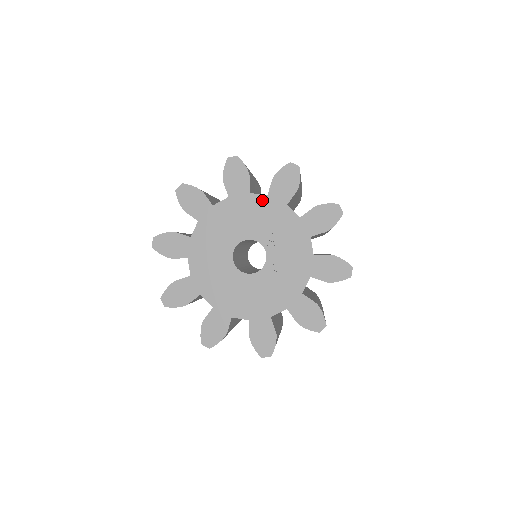
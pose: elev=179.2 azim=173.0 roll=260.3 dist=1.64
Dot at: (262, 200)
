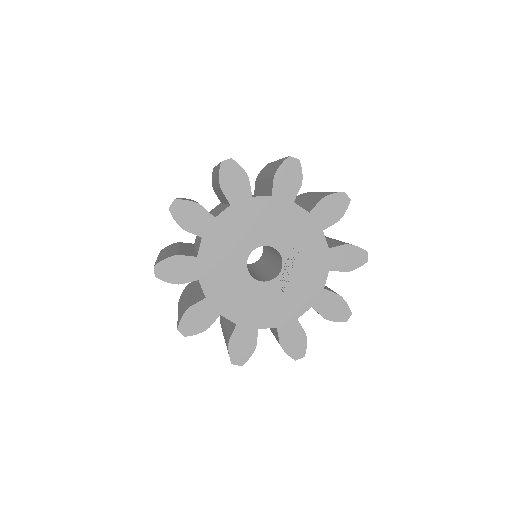
Dot at: (302, 215)
